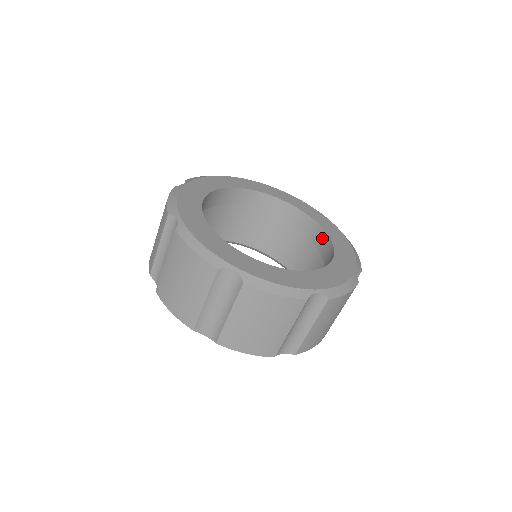
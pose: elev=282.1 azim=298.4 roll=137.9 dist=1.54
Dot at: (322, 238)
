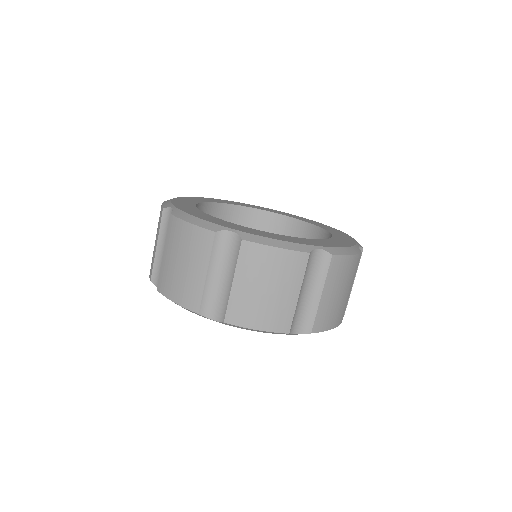
Dot at: (319, 235)
